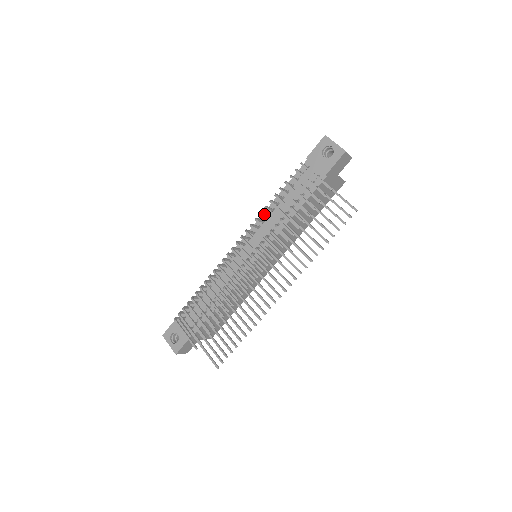
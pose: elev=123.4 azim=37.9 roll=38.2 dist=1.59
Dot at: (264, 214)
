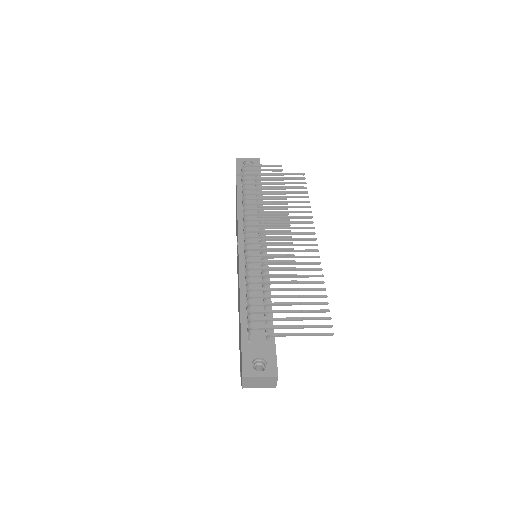
Dot at: occluded
